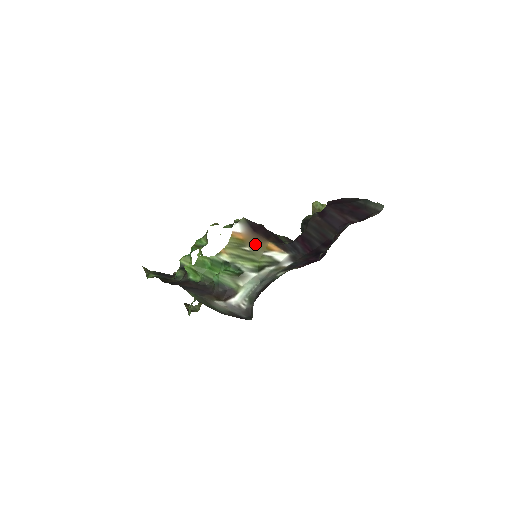
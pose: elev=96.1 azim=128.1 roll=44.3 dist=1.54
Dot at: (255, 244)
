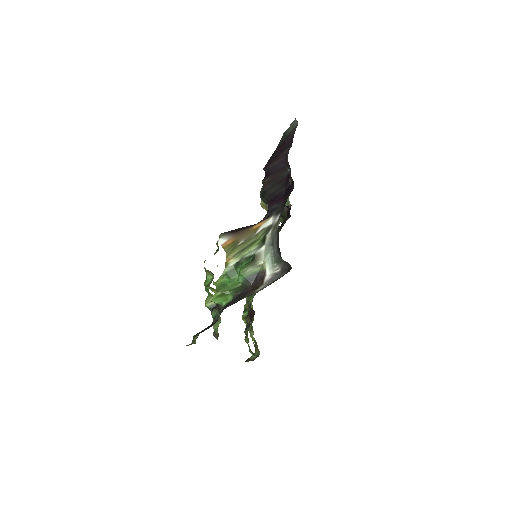
Dot at: (244, 236)
